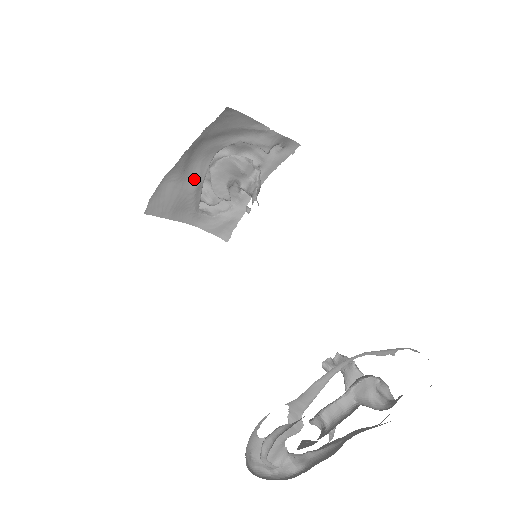
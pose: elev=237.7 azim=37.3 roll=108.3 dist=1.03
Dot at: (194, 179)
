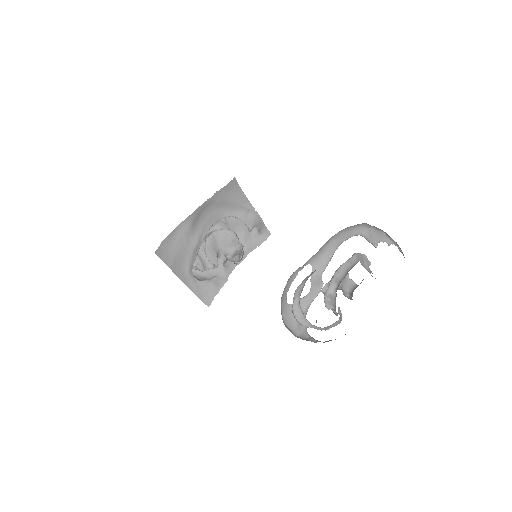
Dot at: (196, 237)
